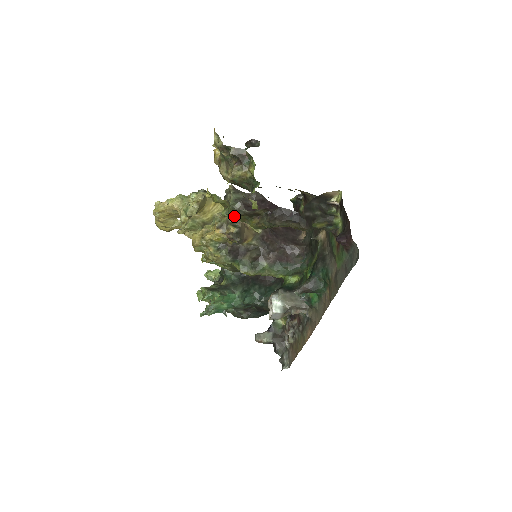
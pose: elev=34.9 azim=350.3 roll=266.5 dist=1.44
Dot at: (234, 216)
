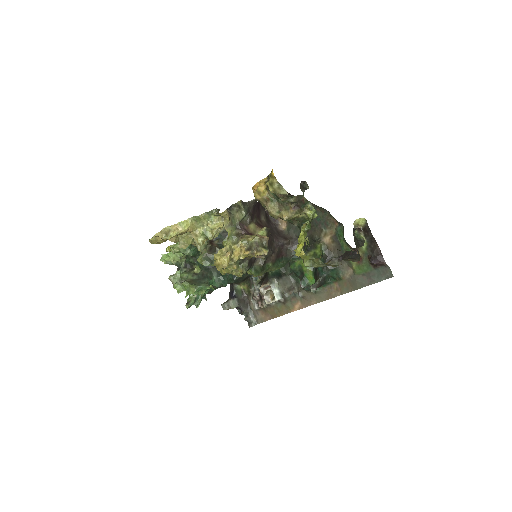
Dot at: (317, 267)
